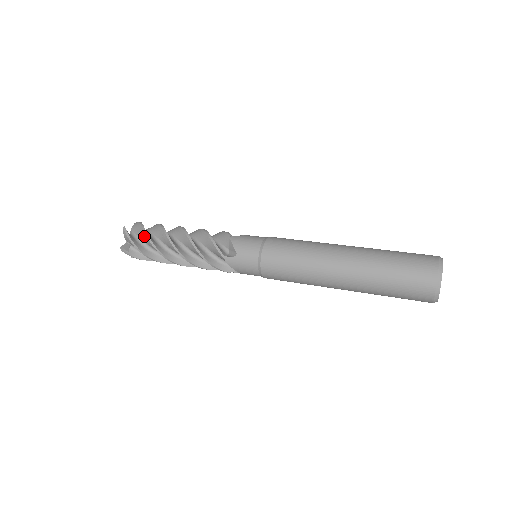
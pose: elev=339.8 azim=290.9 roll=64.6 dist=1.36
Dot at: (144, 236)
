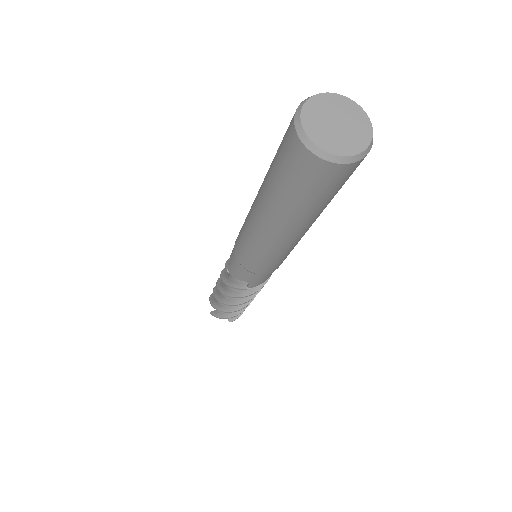
Dot at: occluded
